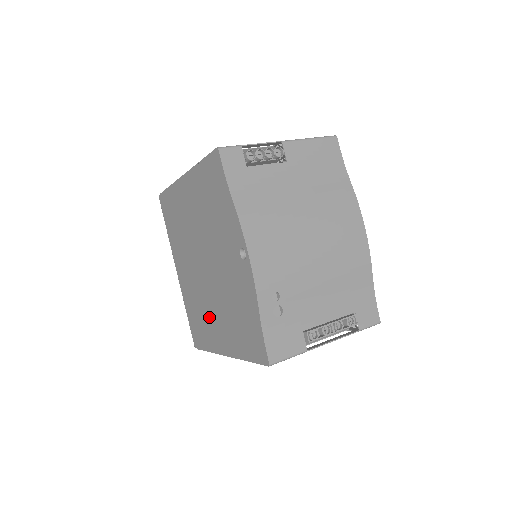
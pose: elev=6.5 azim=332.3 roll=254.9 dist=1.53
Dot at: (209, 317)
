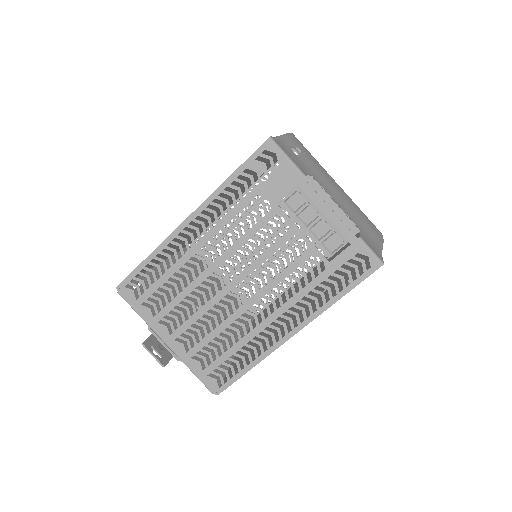
Dot at: occluded
